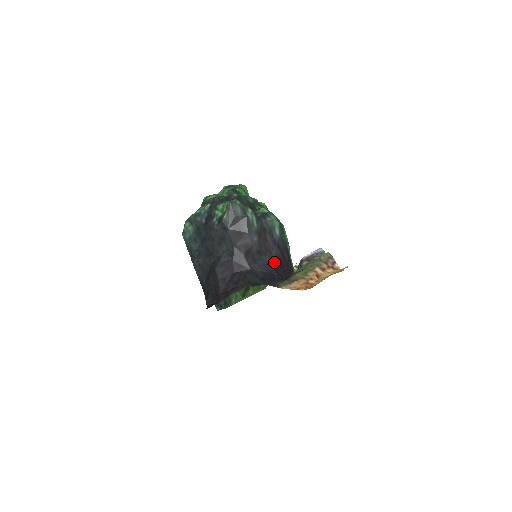
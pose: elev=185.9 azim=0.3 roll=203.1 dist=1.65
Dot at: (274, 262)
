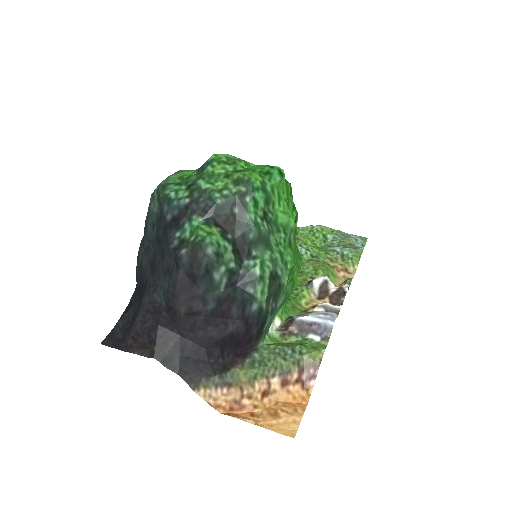
Dot at: (224, 338)
